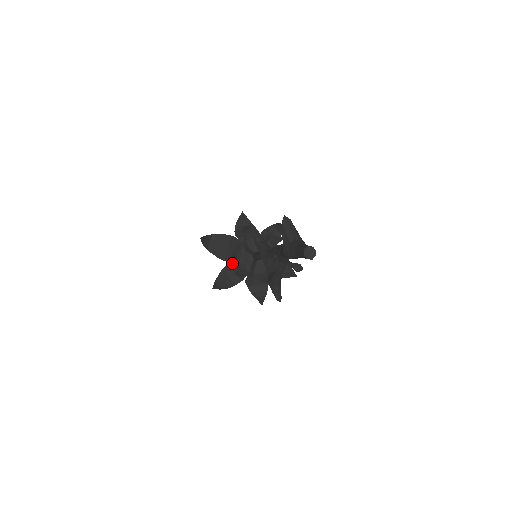
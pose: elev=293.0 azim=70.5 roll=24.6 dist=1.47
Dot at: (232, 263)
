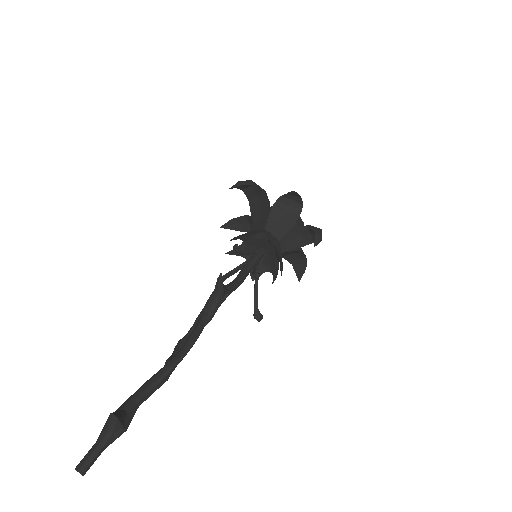
Dot at: (253, 222)
